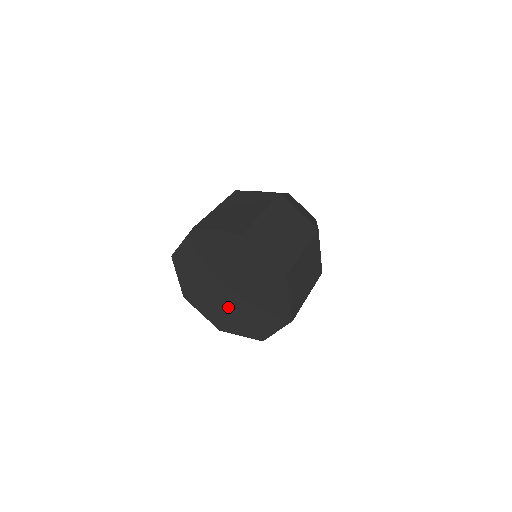
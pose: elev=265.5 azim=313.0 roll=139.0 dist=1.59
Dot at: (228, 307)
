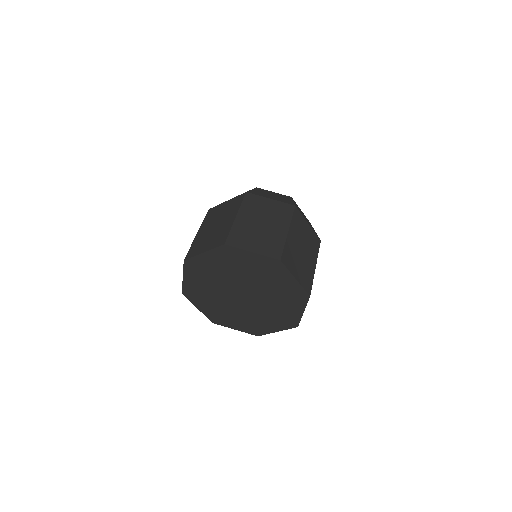
Dot at: (252, 312)
